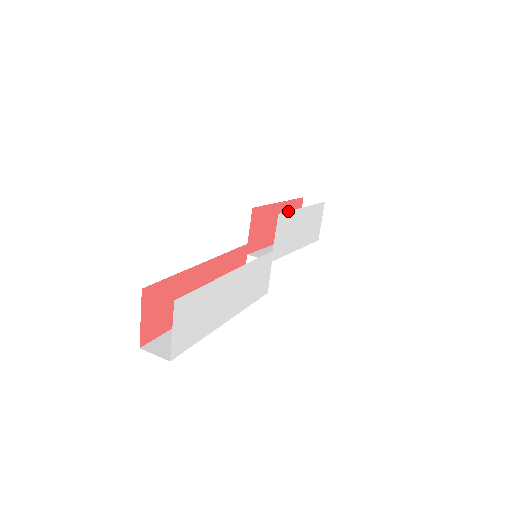
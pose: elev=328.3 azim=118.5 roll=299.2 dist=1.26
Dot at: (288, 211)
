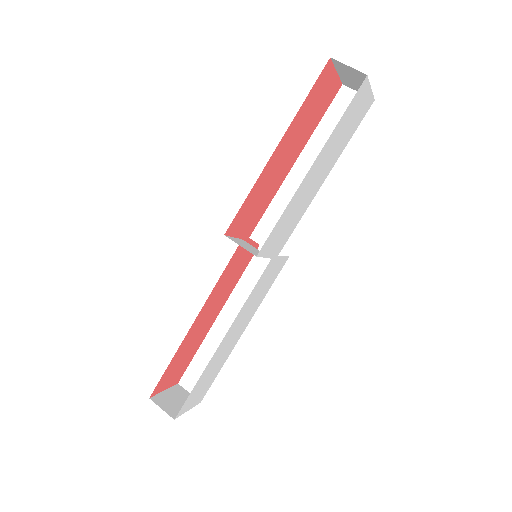
Dot at: occluded
